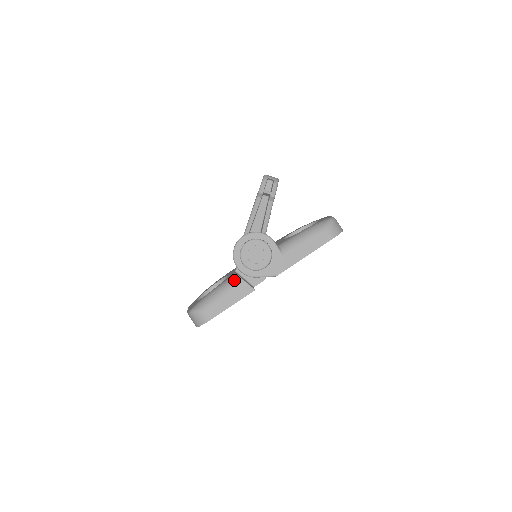
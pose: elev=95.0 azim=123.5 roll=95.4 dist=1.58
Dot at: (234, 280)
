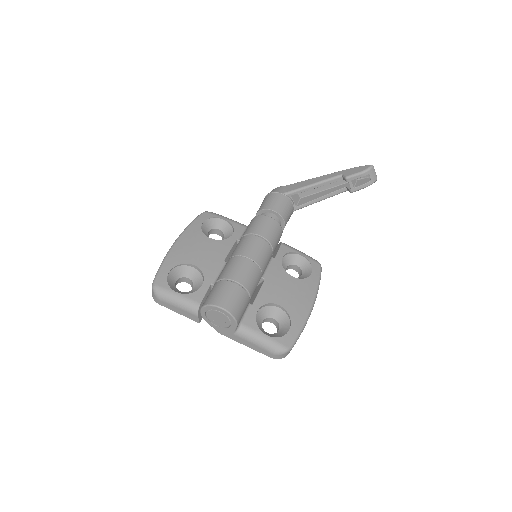
Dot at: (193, 309)
